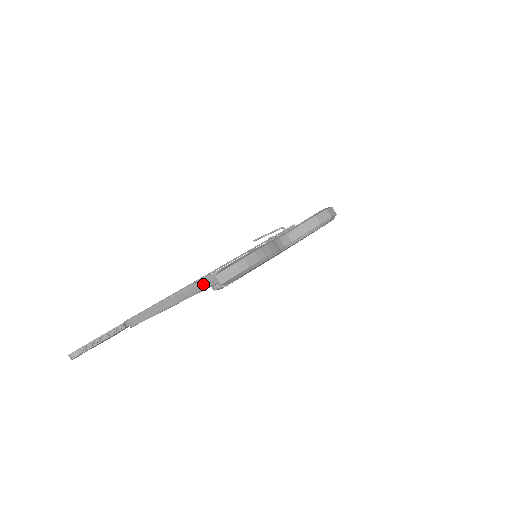
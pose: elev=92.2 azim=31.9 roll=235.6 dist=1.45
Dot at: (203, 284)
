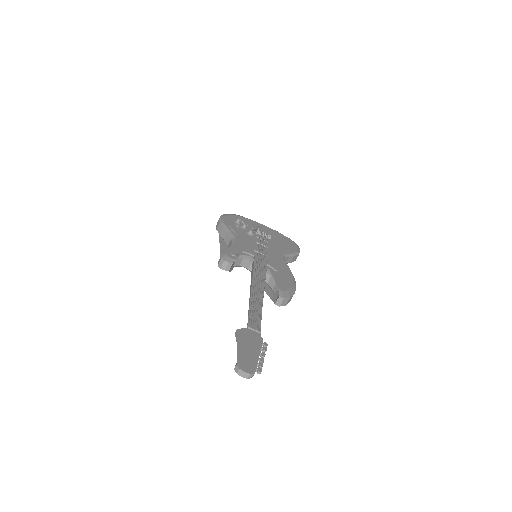
Dot at: occluded
